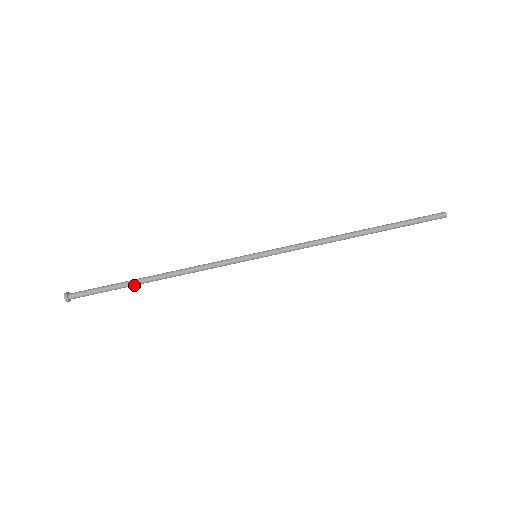
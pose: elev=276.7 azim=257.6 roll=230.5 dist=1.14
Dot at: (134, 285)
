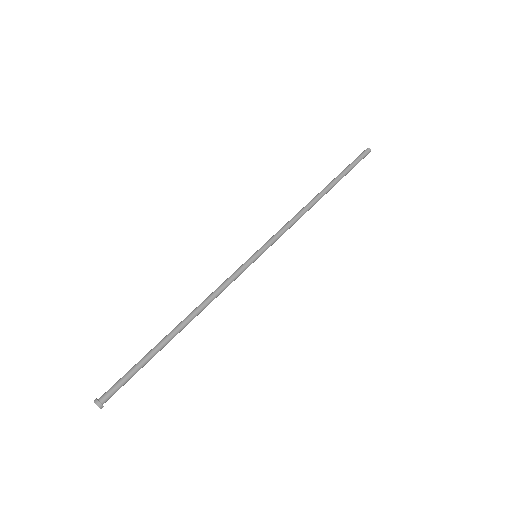
Dot at: (162, 347)
